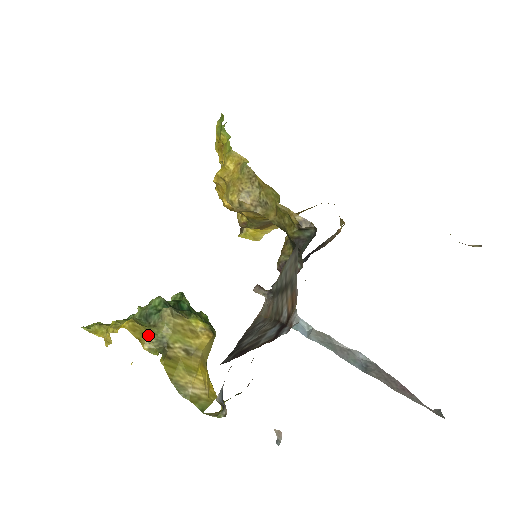
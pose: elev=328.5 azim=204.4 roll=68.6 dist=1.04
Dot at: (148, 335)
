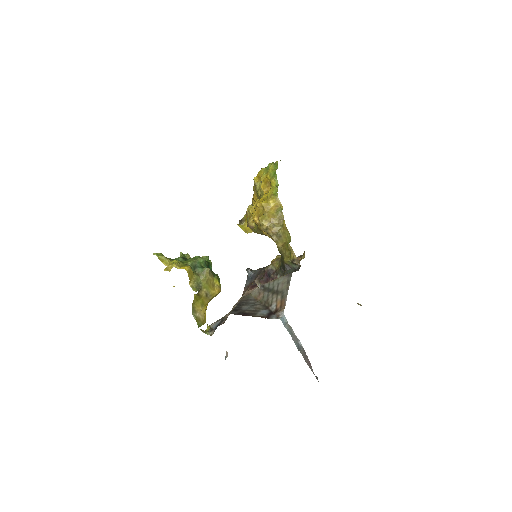
Dot at: (194, 278)
